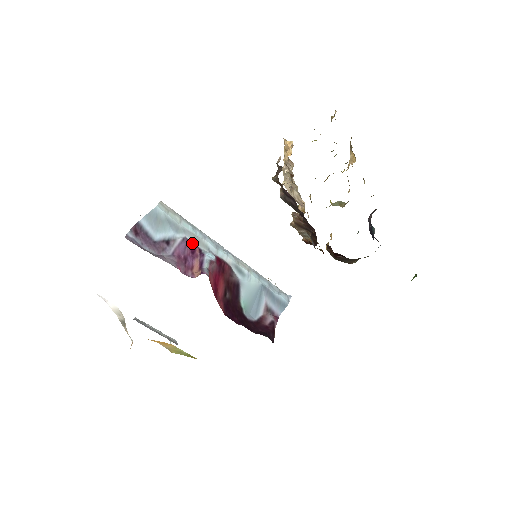
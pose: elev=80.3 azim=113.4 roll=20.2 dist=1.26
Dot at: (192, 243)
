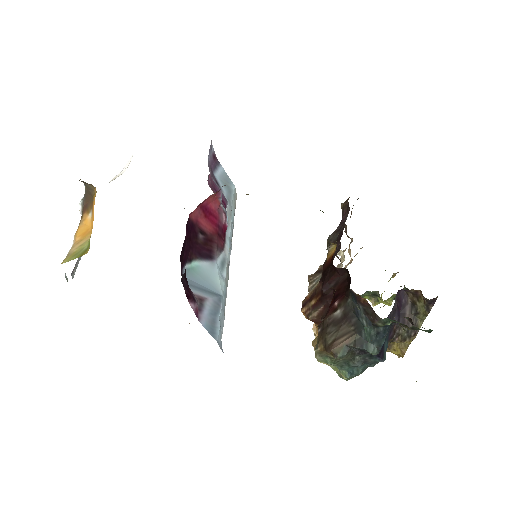
Dot at: (226, 207)
